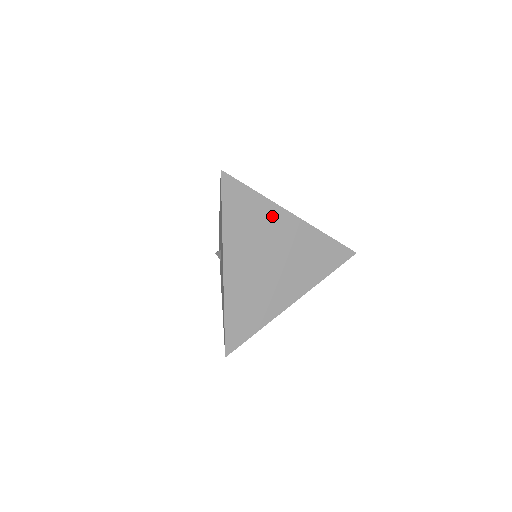
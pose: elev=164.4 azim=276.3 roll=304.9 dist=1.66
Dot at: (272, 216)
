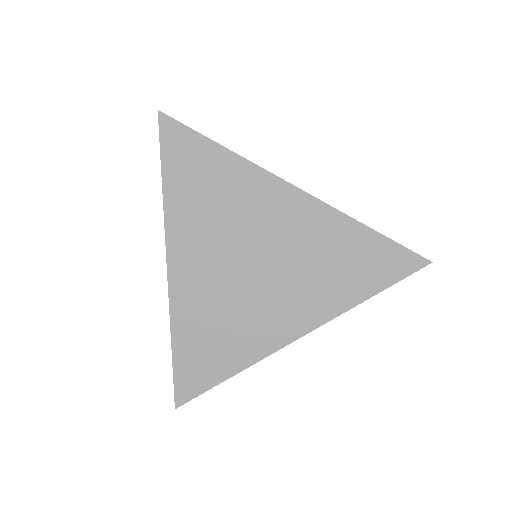
Dot at: (253, 188)
